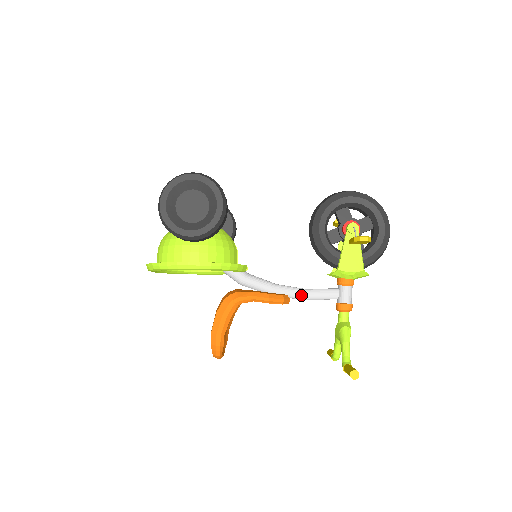
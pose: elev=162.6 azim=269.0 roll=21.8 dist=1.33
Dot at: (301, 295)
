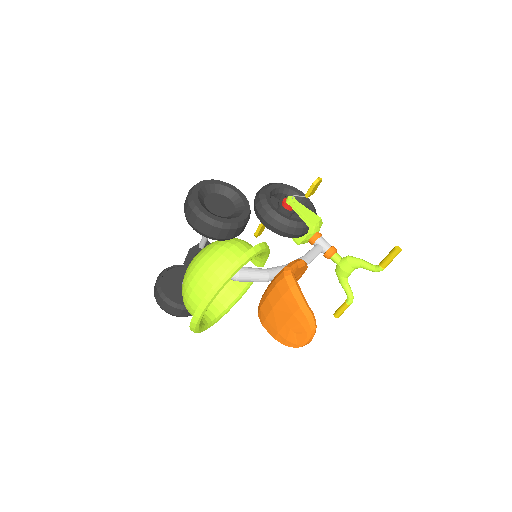
Dot at: (306, 260)
